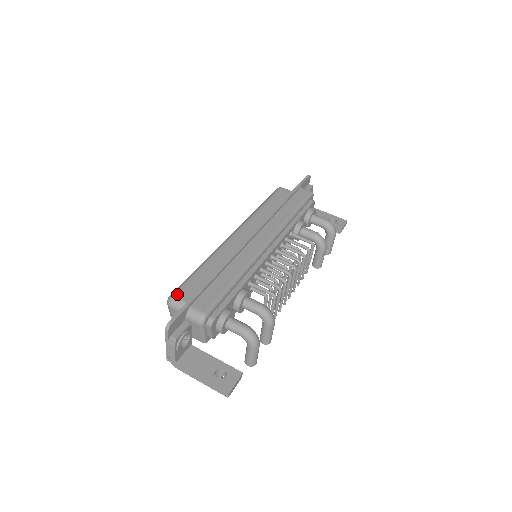
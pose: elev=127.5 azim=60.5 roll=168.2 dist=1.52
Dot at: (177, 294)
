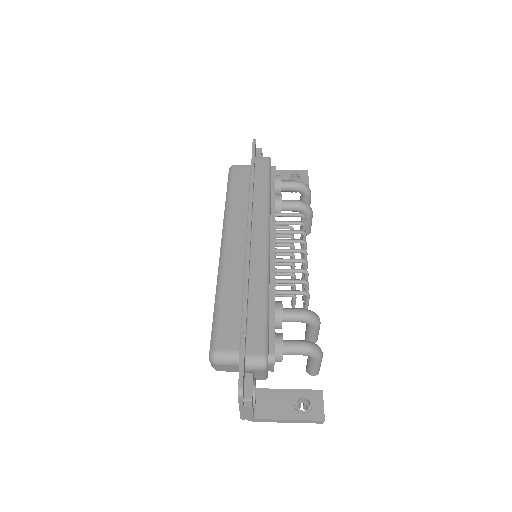
Dot at: (218, 347)
